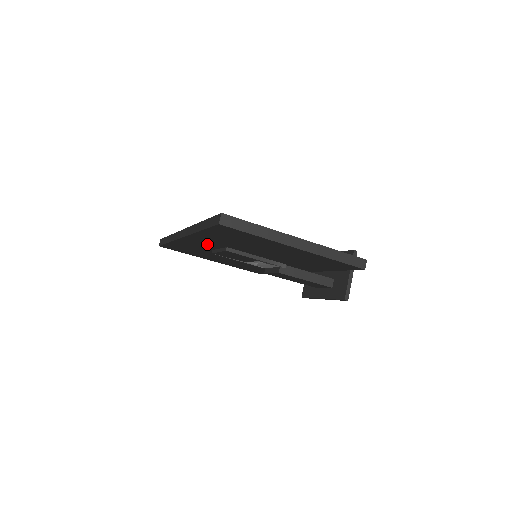
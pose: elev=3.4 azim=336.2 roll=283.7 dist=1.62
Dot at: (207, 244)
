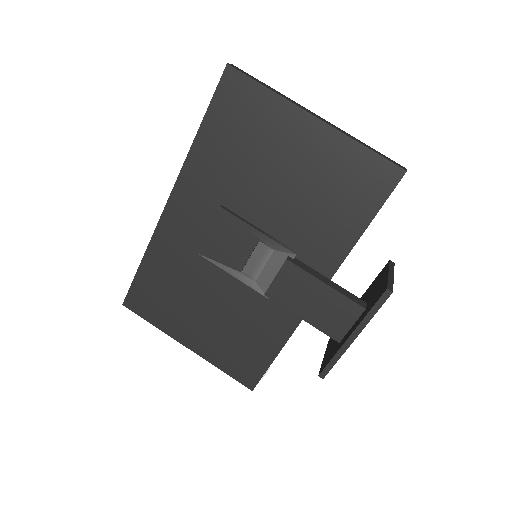
Dot at: (196, 214)
